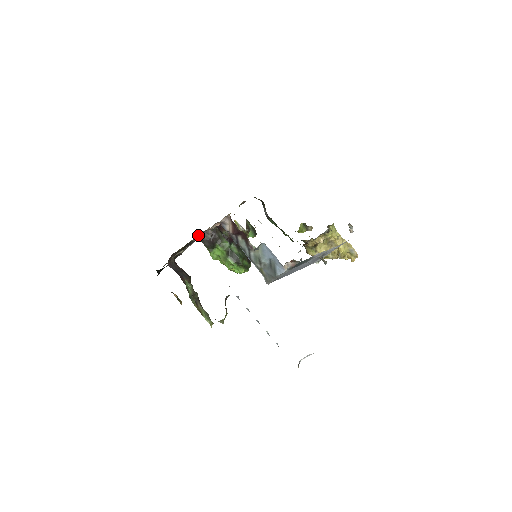
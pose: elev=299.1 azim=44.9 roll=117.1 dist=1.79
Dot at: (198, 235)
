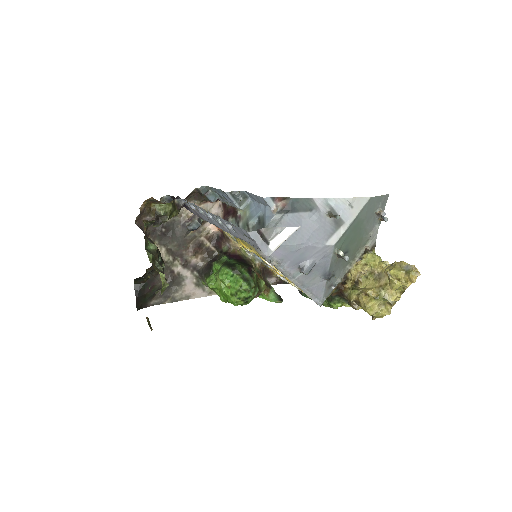
Dot at: (183, 217)
